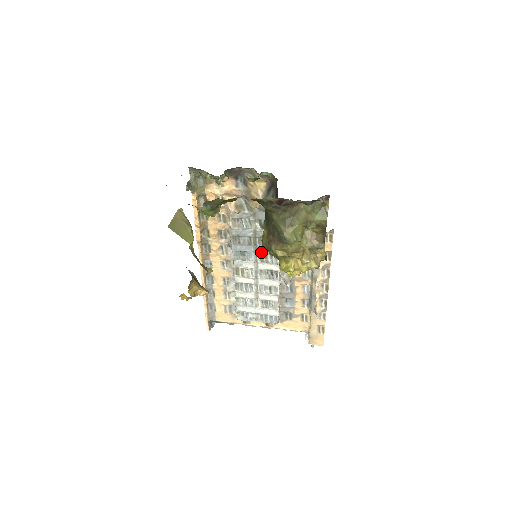
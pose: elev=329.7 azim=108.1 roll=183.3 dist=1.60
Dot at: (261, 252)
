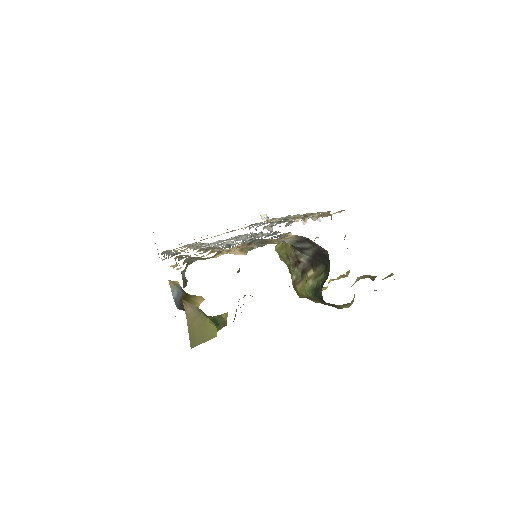
Dot at: occluded
